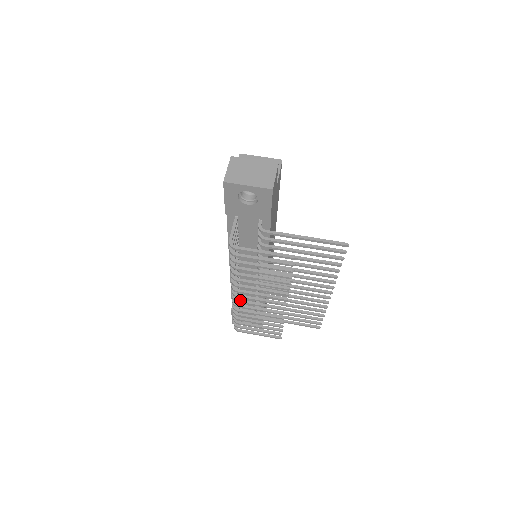
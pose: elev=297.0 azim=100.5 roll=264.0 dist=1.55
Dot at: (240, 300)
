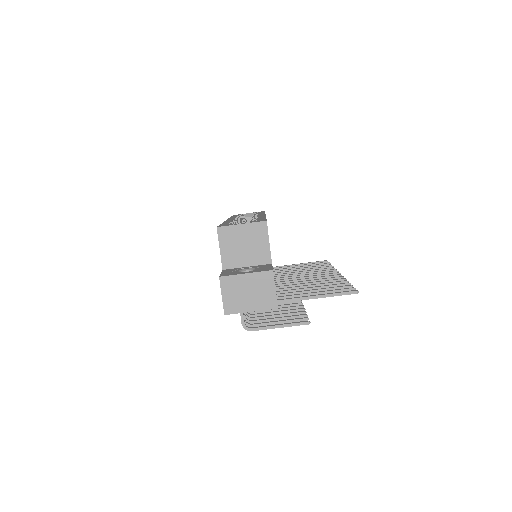
Dot at: occluded
